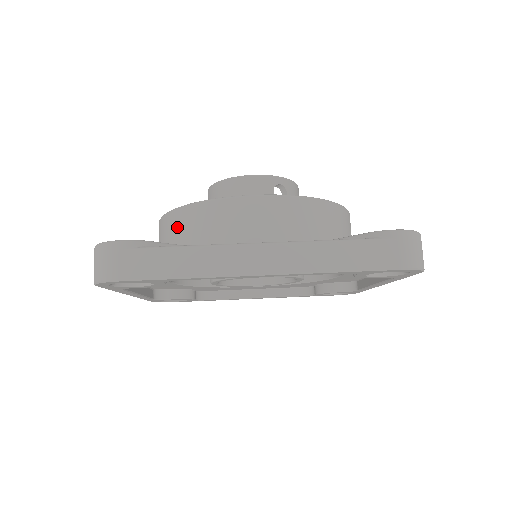
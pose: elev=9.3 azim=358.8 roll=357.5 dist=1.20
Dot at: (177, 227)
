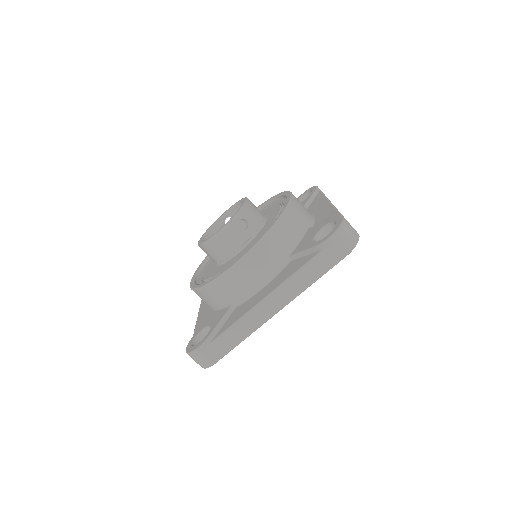
Dot at: (208, 298)
